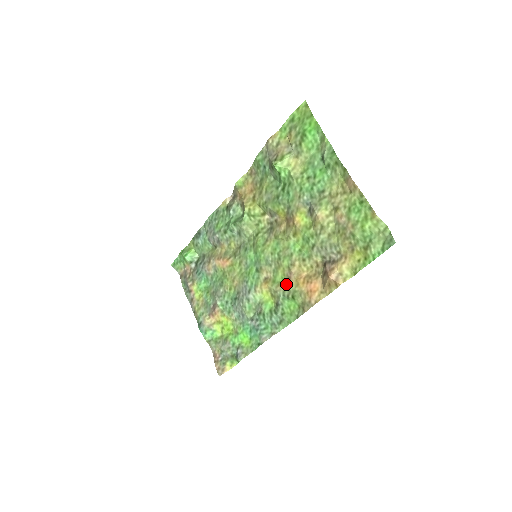
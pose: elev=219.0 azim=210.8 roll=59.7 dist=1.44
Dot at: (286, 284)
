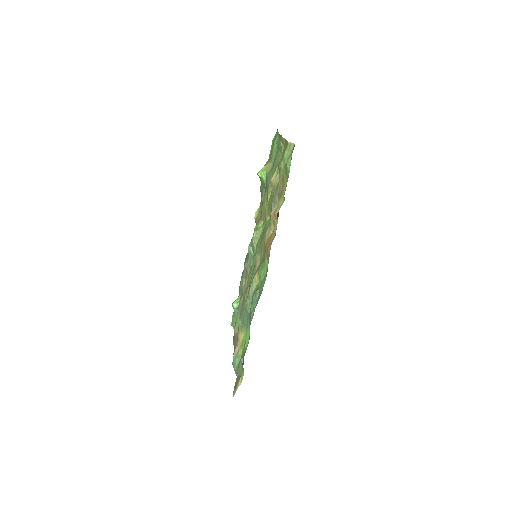
Dot at: (263, 256)
